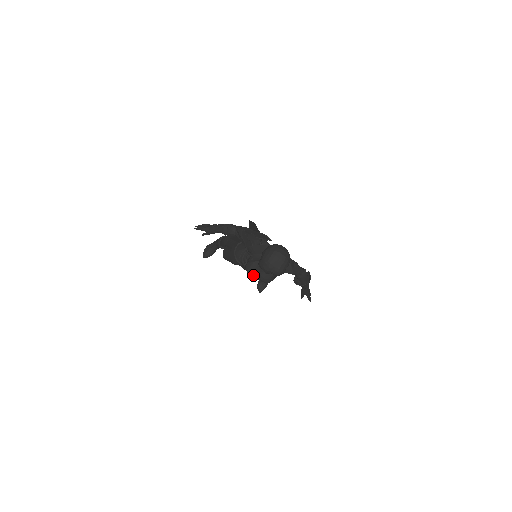
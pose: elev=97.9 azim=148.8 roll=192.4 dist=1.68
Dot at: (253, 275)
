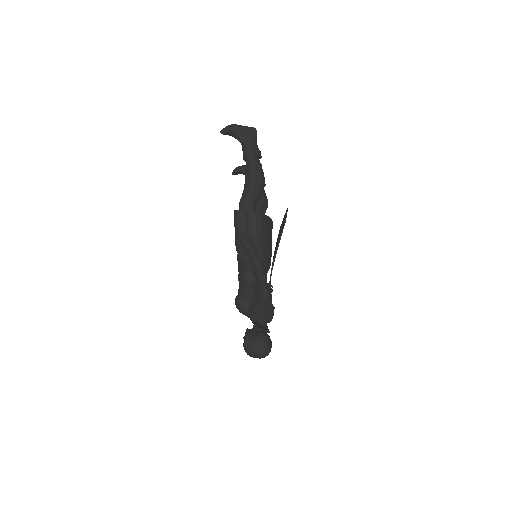
Dot at: occluded
